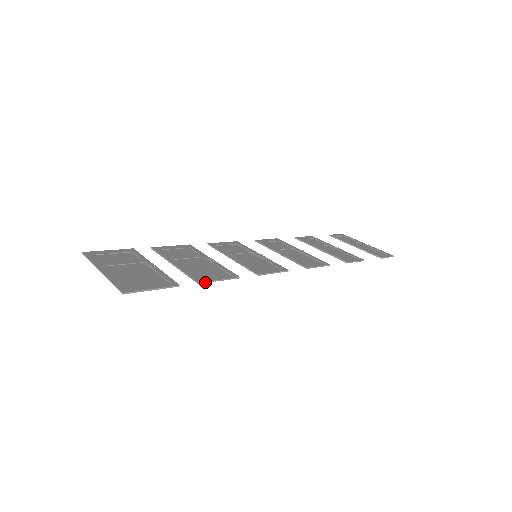
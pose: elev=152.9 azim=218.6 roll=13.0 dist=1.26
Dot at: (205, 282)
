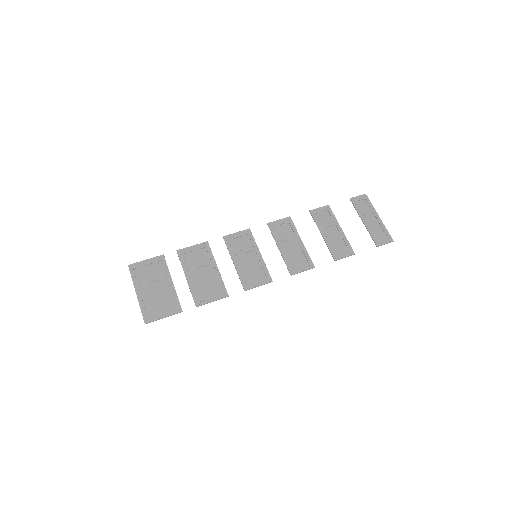
Dot at: (201, 305)
